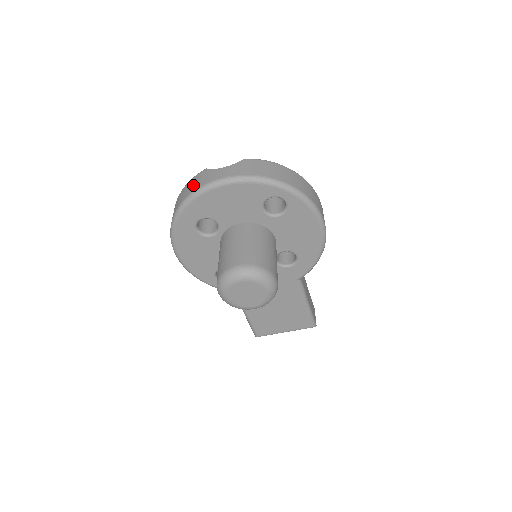
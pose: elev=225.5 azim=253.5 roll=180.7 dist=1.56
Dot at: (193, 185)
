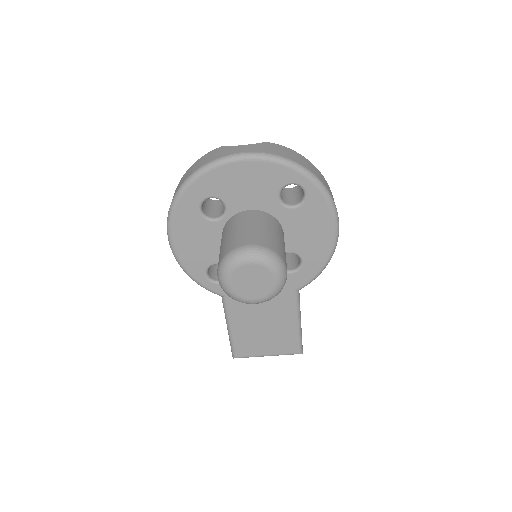
Dot at: (207, 158)
